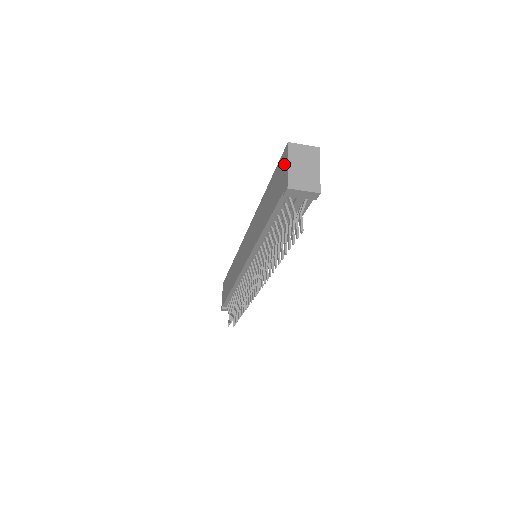
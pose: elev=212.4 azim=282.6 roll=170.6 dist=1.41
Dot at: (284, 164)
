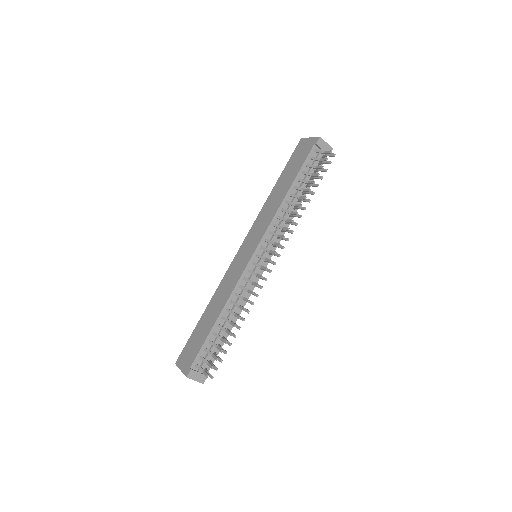
Dot at: (304, 143)
